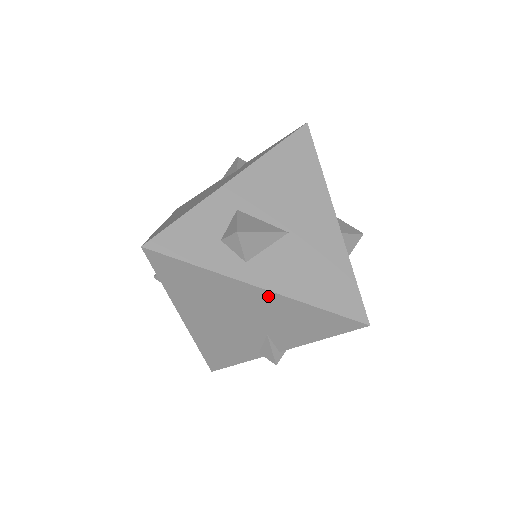
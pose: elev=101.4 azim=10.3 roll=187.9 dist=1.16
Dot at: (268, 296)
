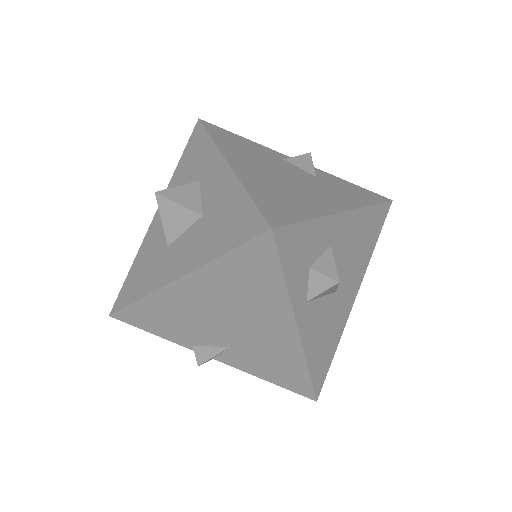
Dot at: (292, 339)
